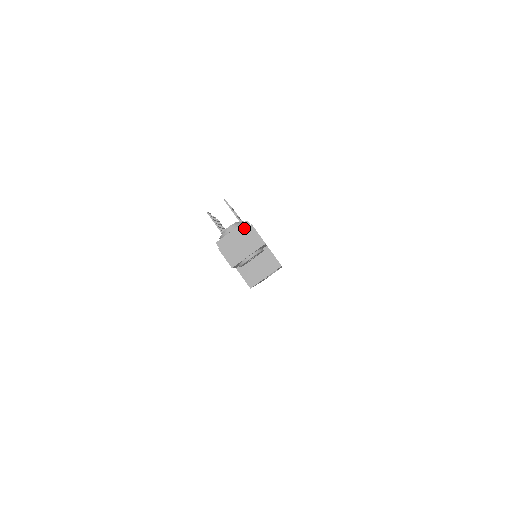
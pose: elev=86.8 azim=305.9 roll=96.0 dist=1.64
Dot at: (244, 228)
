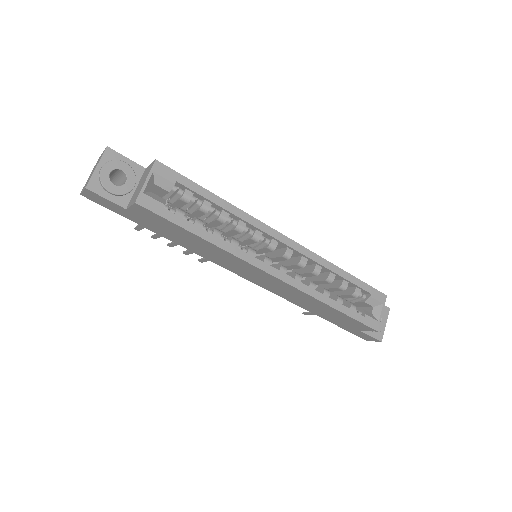
Dot at: occluded
